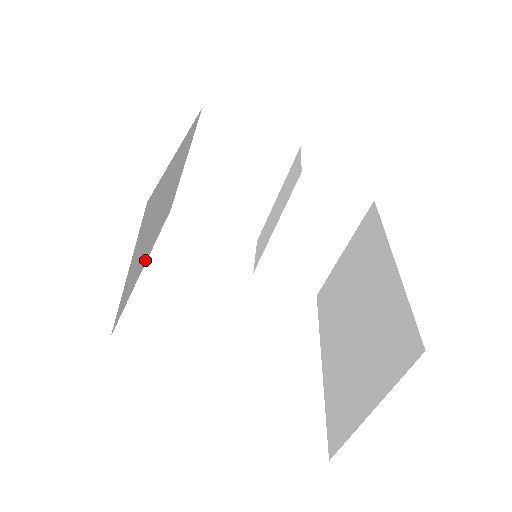
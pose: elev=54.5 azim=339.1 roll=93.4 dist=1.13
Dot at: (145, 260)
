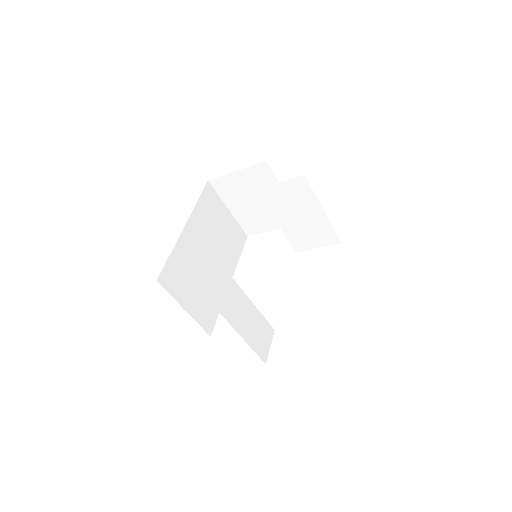
Dot at: occluded
